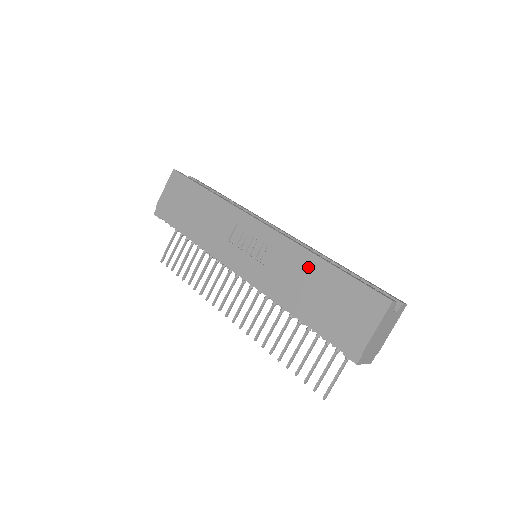
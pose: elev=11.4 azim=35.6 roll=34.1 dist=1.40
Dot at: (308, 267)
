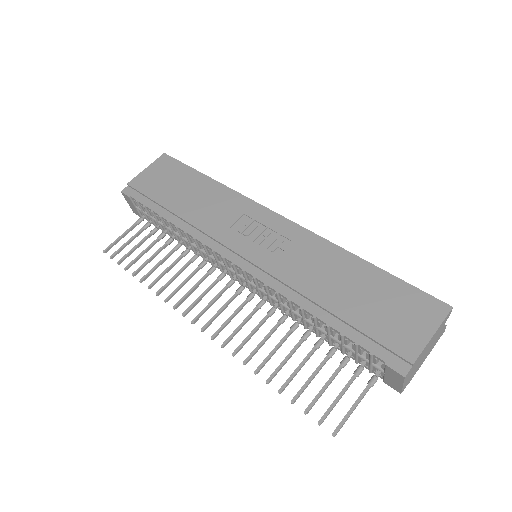
Dot at: (340, 264)
